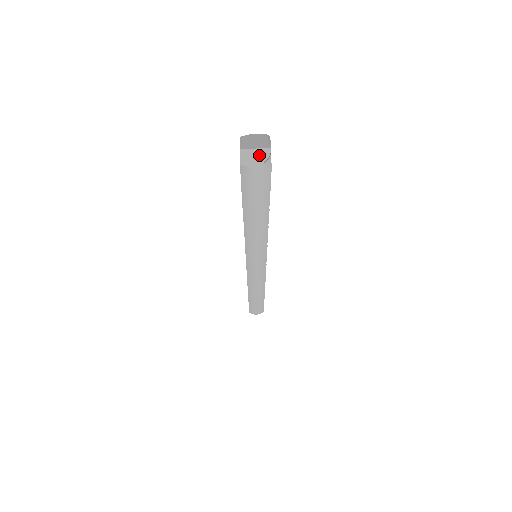
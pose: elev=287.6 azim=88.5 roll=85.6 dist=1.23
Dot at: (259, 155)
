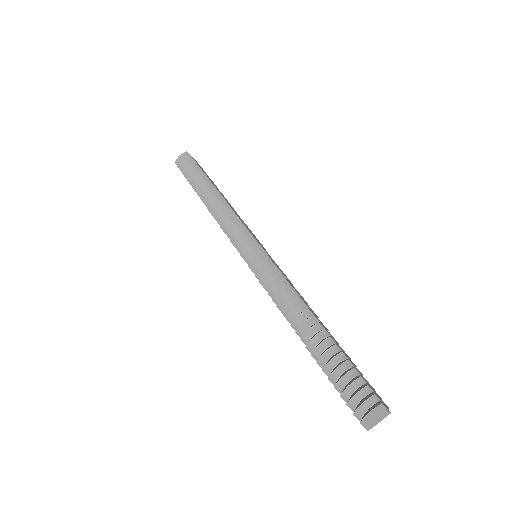
Dot at: occluded
